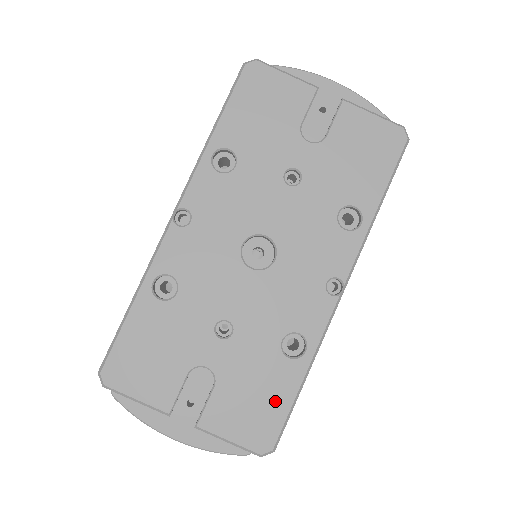
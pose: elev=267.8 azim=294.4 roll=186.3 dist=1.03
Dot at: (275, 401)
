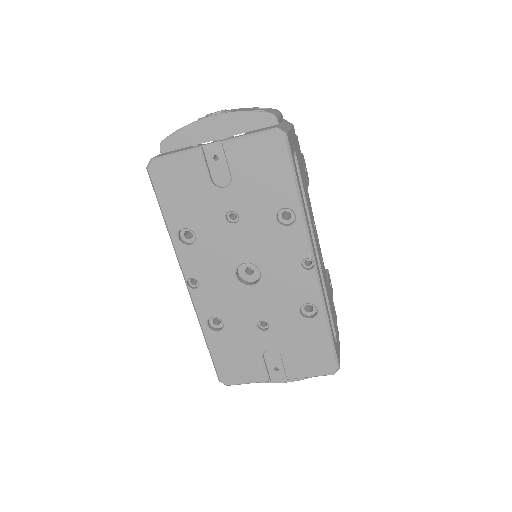
Dot at: (320, 345)
